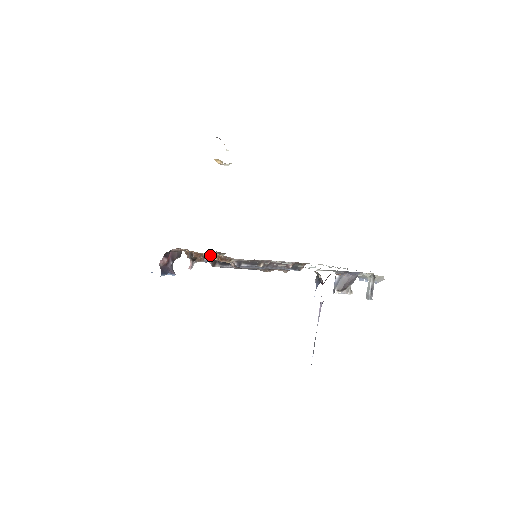
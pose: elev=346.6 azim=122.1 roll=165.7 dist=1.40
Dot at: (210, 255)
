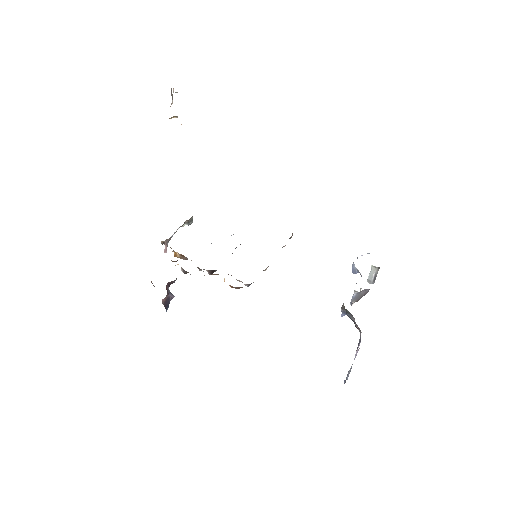
Dot at: (212, 274)
